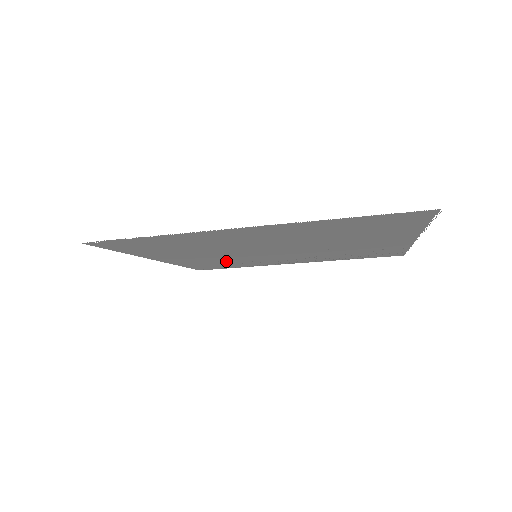
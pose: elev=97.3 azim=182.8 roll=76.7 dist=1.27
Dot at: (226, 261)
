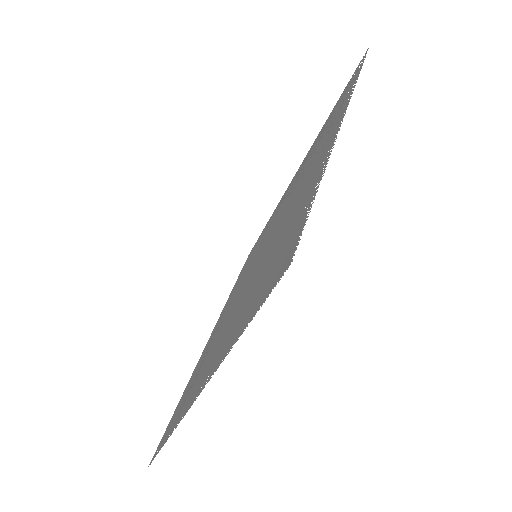
Dot at: (248, 264)
